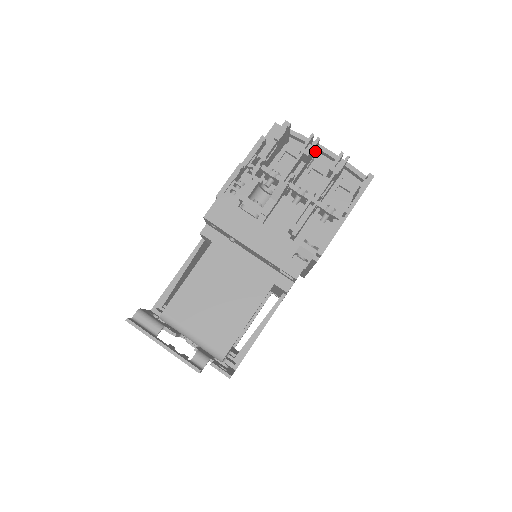
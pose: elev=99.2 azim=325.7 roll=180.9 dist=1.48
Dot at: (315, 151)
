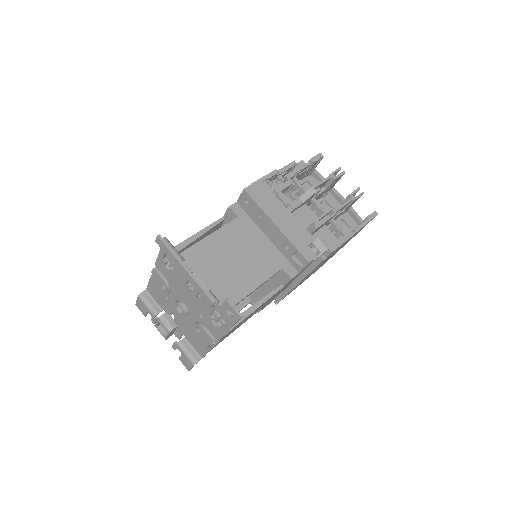
Dot at: (333, 185)
